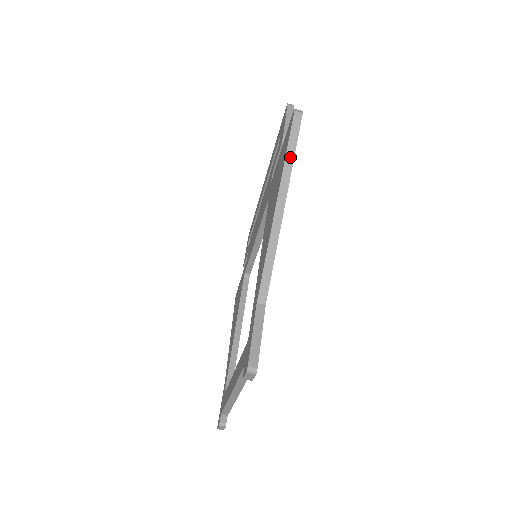
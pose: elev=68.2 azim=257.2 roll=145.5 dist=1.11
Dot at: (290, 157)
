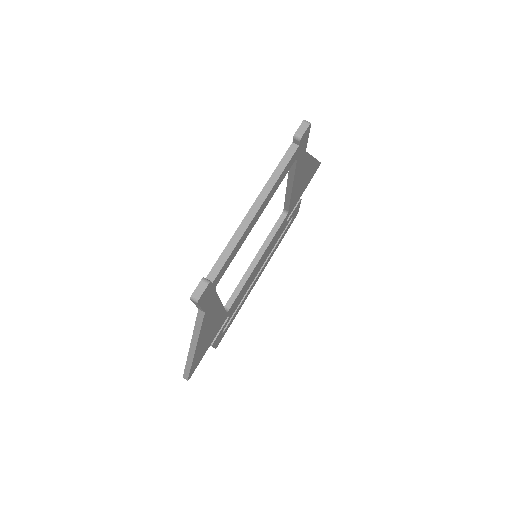
Dot at: occluded
